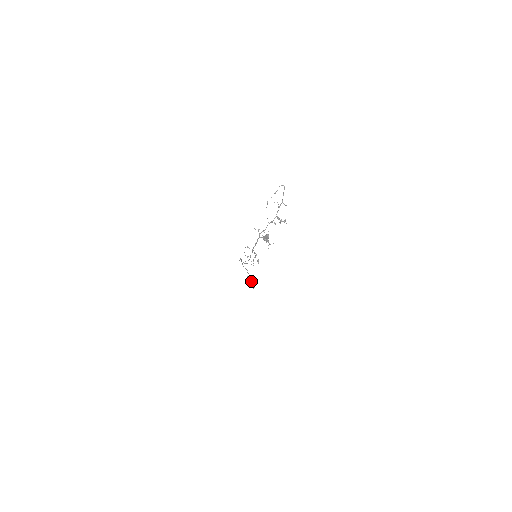
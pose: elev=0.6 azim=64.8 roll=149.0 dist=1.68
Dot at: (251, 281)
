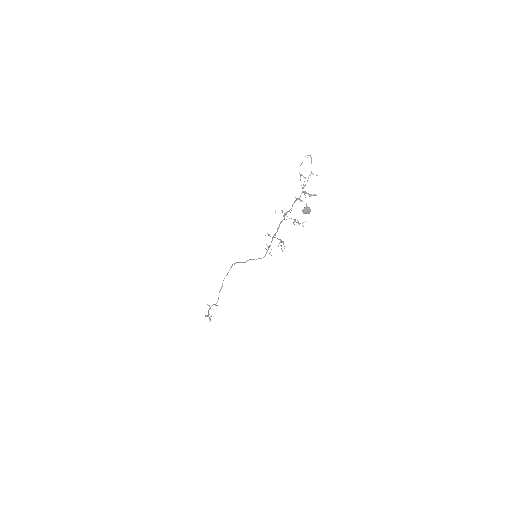
Dot at: (208, 312)
